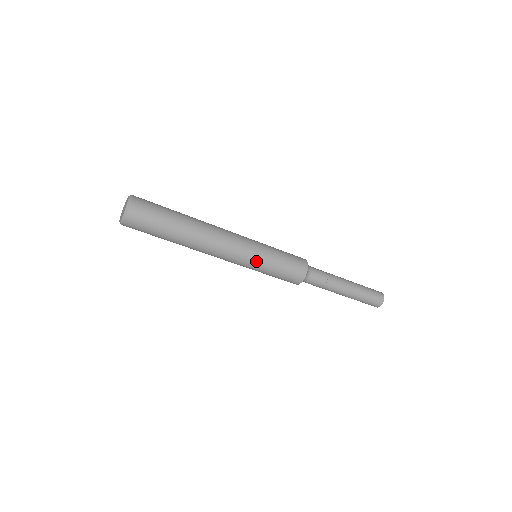
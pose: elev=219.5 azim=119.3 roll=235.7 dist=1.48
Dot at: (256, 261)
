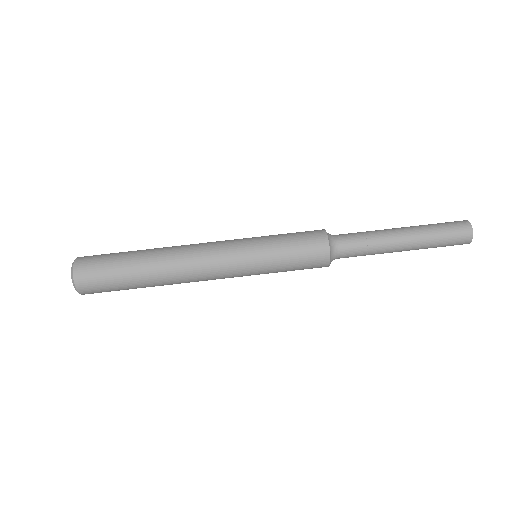
Dot at: (250, 244)
